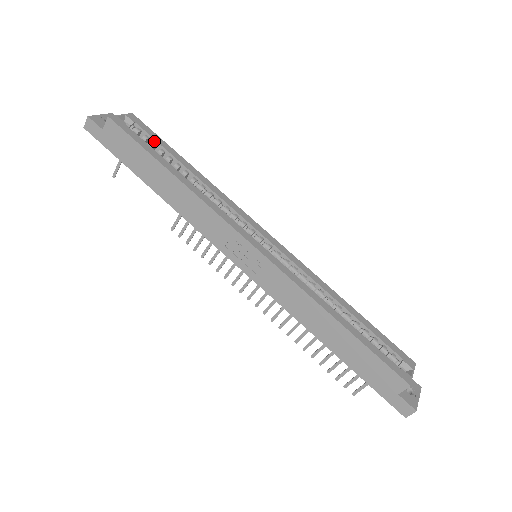
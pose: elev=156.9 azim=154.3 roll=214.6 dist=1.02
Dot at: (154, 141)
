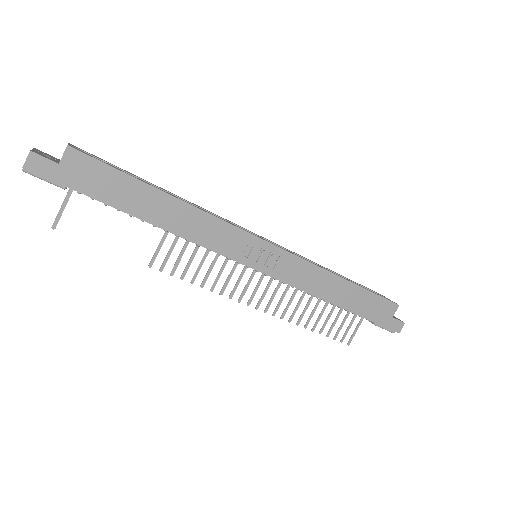
Dot at: occluded
